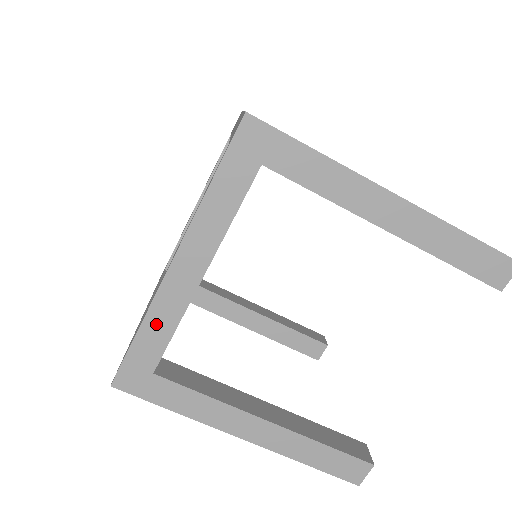
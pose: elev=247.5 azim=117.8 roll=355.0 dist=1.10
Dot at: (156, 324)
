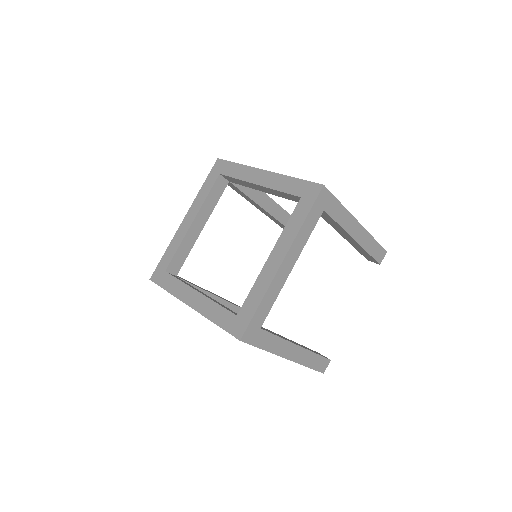
Dot at: occluded
